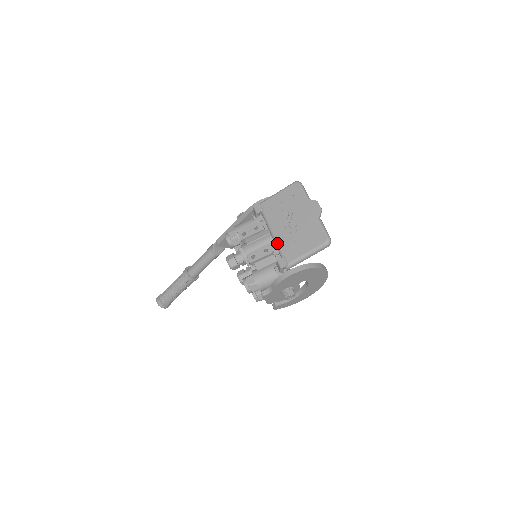
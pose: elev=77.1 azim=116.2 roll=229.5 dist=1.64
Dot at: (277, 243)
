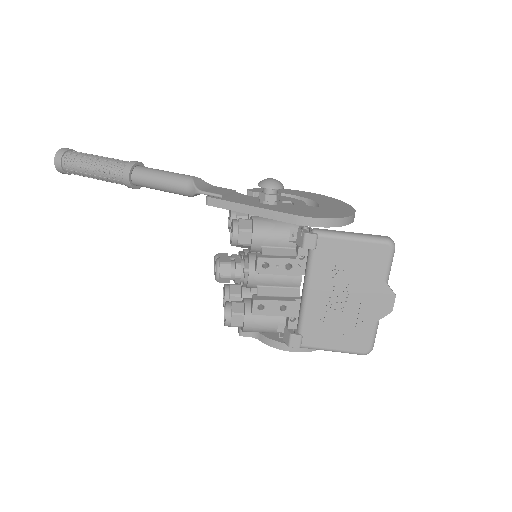
Dot at: (305, 312)
